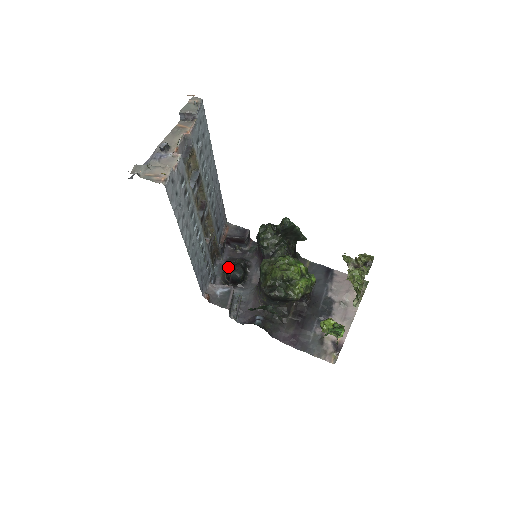
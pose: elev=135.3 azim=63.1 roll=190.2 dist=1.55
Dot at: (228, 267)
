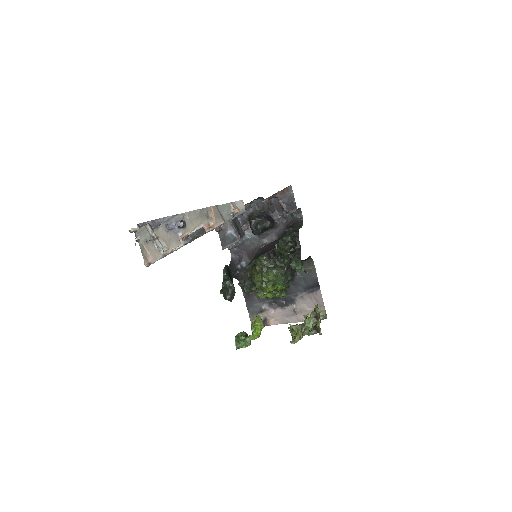
Dot at: (263, 210)
